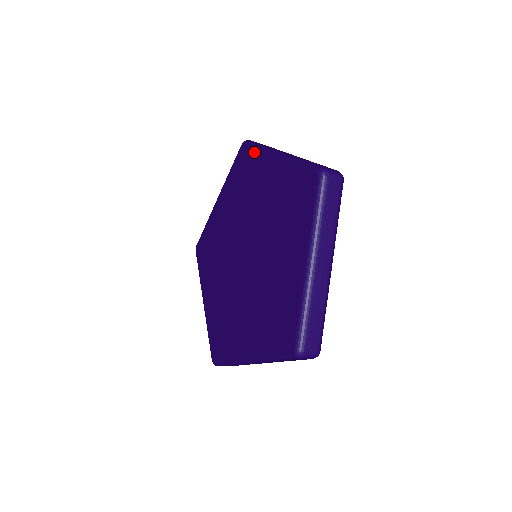
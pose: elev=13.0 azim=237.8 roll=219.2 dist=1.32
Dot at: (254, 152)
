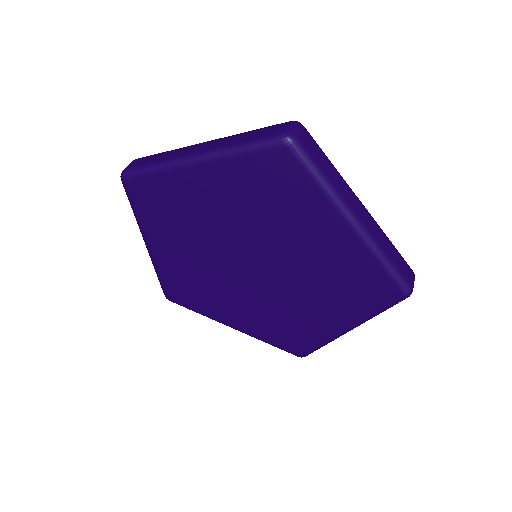
Dot at: (154, 178)
